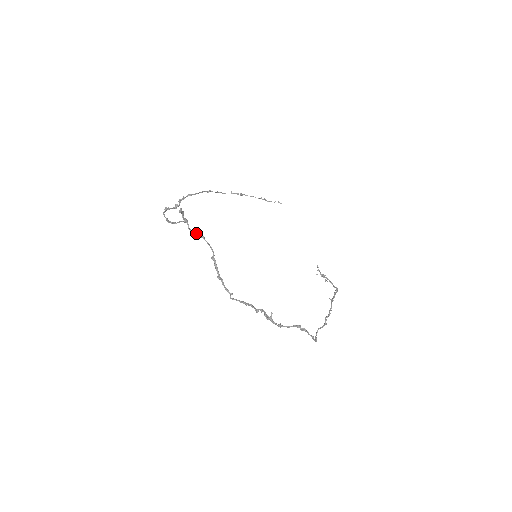
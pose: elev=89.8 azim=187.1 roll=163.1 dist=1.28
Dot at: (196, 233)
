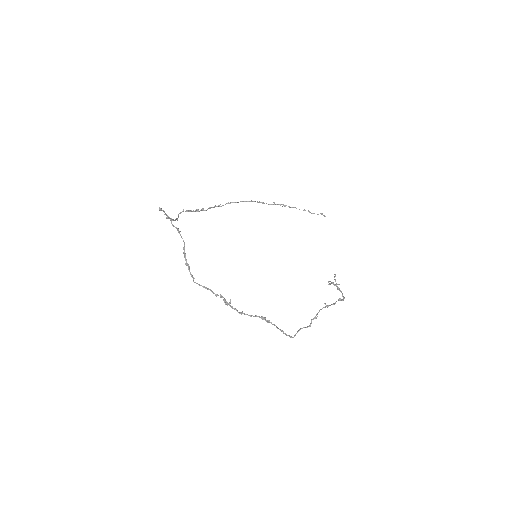
Dot at: (176, 228)
